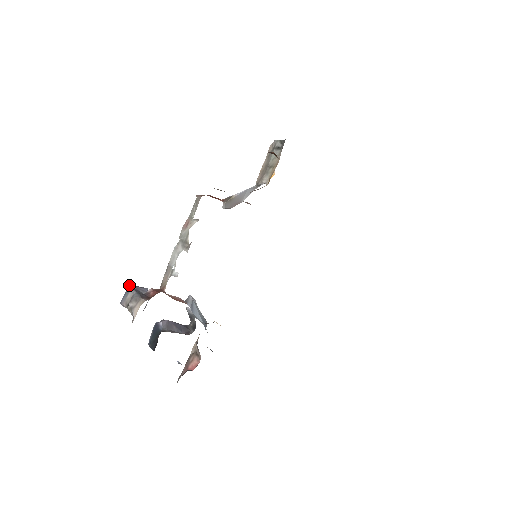
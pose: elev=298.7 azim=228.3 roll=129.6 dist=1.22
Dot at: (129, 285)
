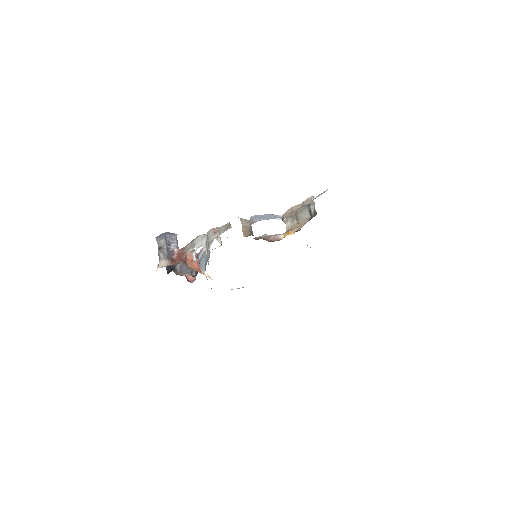
Dot at: (165, 234)
